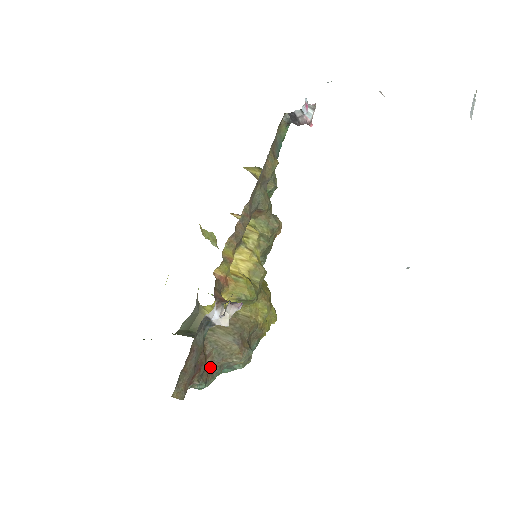
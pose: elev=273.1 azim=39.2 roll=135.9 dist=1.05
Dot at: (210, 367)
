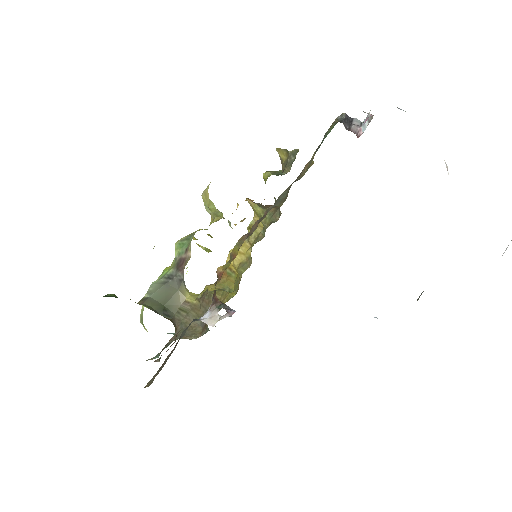
Dot at: (170, 341)
